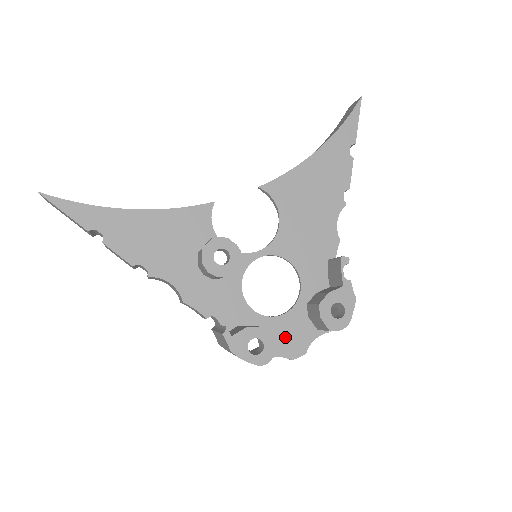
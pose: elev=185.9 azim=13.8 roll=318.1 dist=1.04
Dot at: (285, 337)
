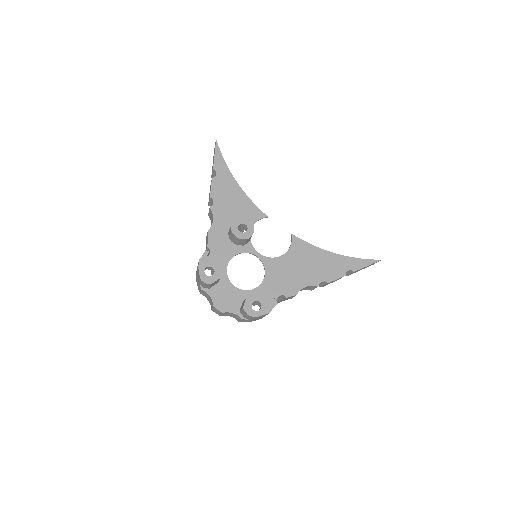
Dot at: (224, 295)
